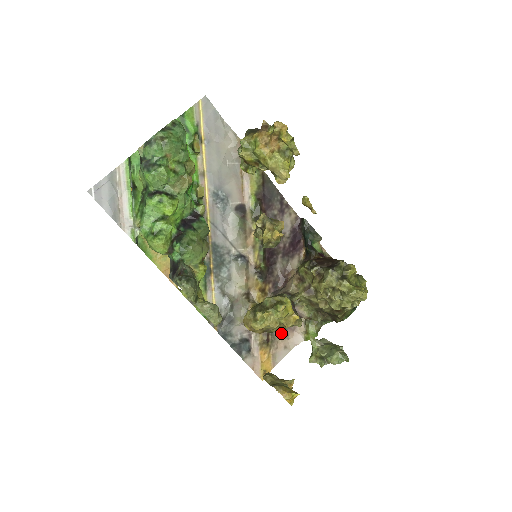
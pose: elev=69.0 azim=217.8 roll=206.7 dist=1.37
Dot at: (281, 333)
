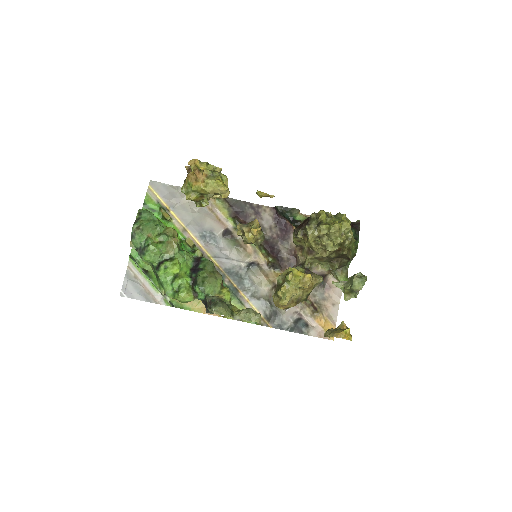
Dot at: (322, 297)
